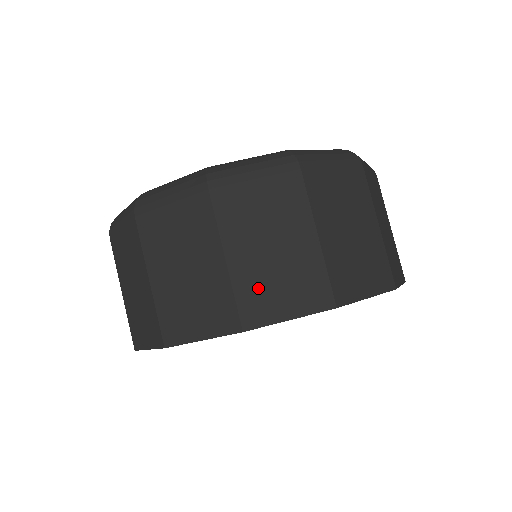
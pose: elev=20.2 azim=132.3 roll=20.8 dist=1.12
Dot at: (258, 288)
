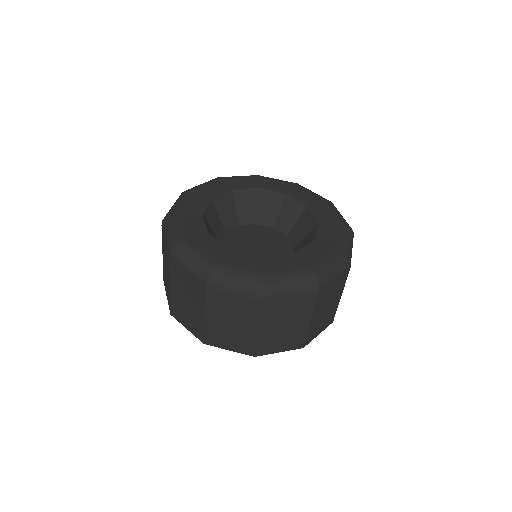
Dot at: (315, 328)
